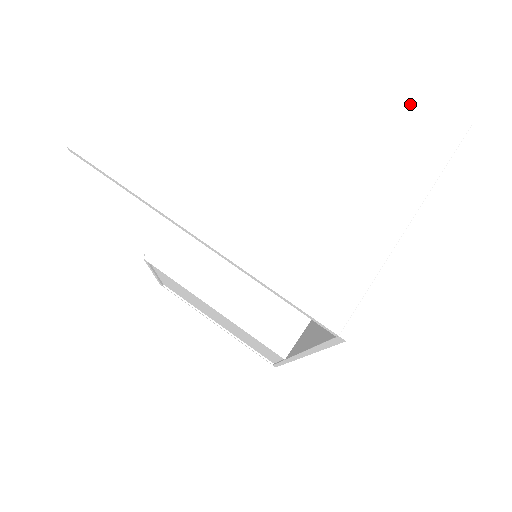
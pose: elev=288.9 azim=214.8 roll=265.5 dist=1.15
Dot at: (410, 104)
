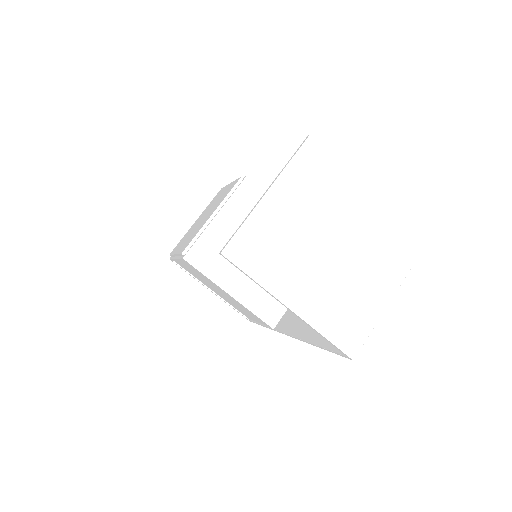
Dot at: (395, 231)
